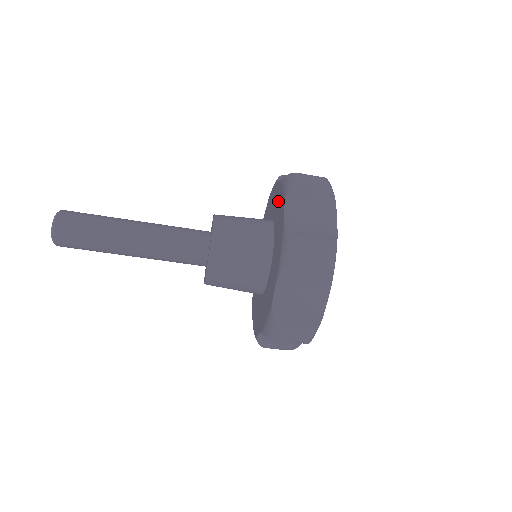
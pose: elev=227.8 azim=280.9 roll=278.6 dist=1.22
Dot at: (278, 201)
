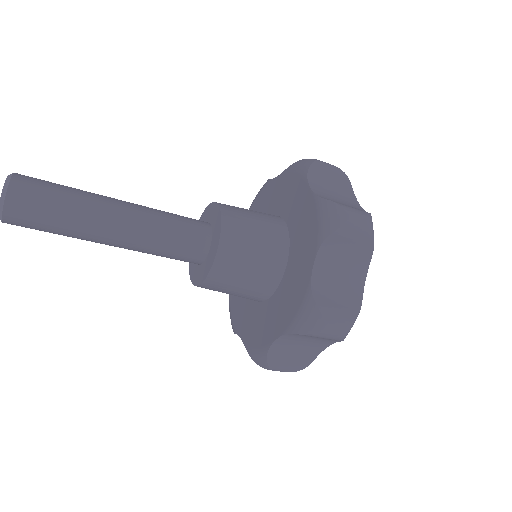
Dot at: (285, 190)
